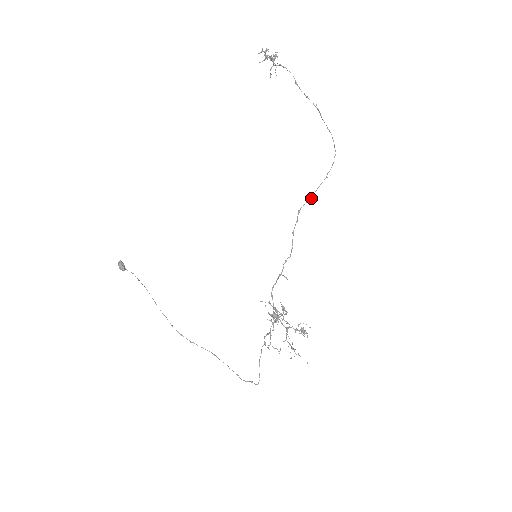
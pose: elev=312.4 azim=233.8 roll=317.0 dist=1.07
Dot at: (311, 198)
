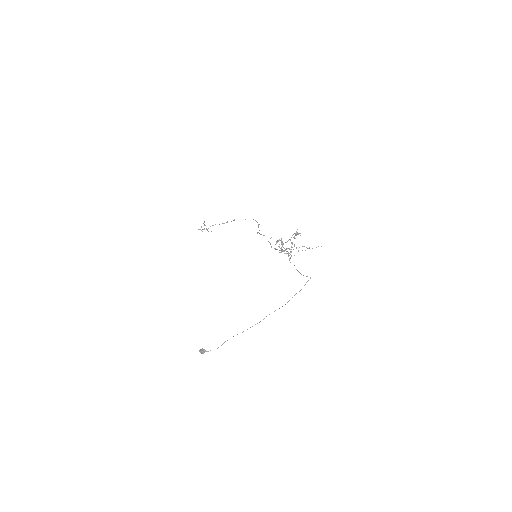
Dot at: occluded
